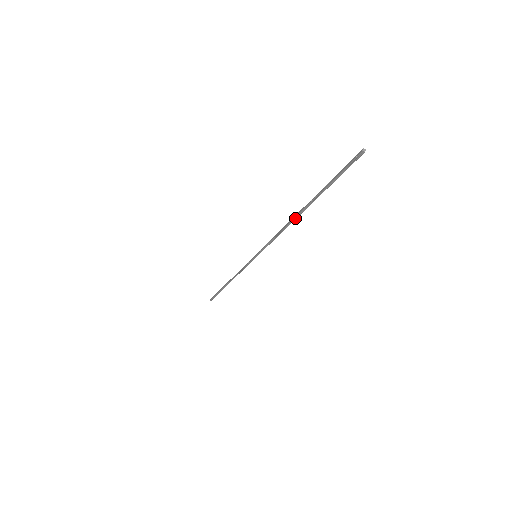
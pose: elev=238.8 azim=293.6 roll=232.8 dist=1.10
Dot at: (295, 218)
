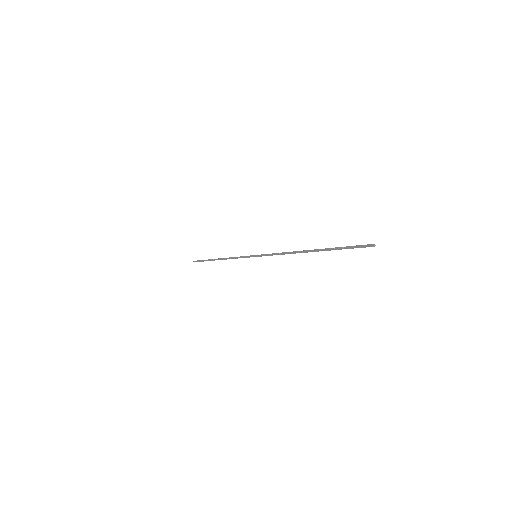
Dot at: (303, 252)
